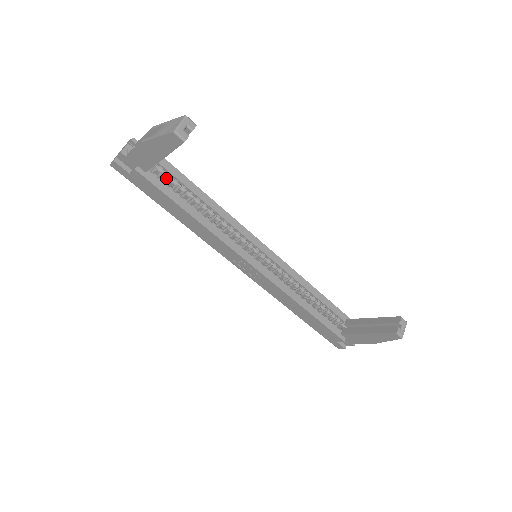
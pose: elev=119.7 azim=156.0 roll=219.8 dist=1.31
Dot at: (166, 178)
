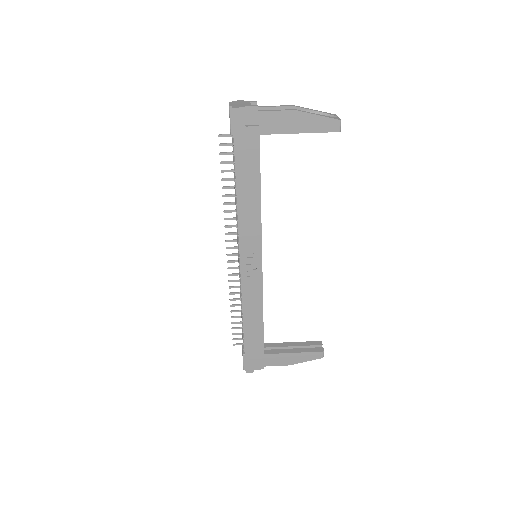
Dot at: occluded
